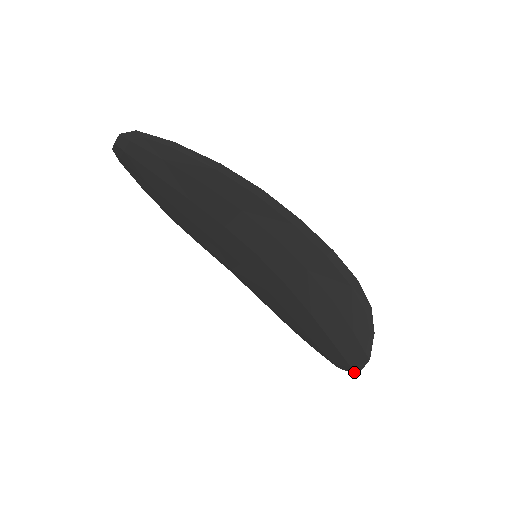
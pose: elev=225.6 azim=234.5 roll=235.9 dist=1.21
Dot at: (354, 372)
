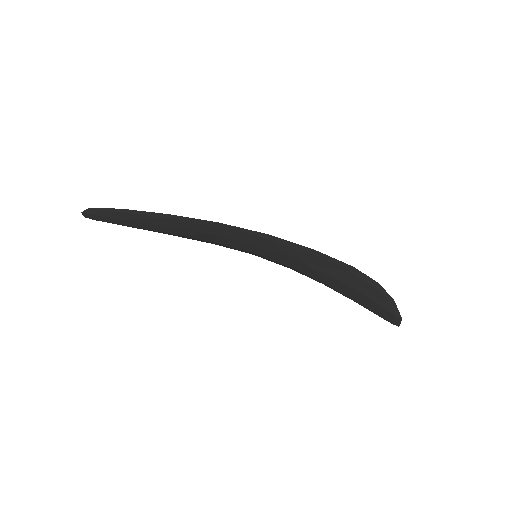
Dot at: occluded
